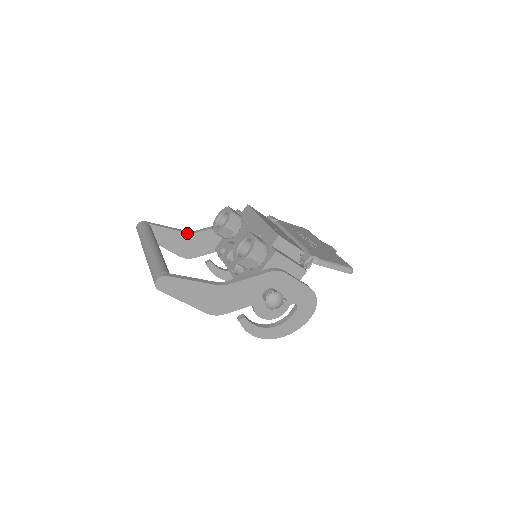
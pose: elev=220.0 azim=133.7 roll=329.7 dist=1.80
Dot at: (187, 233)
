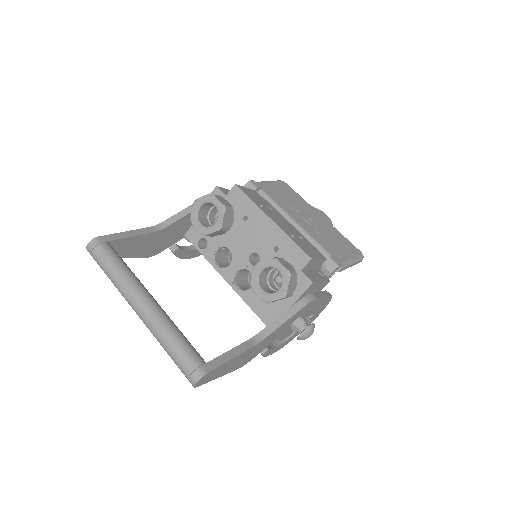
Dot at: (154, 232)
